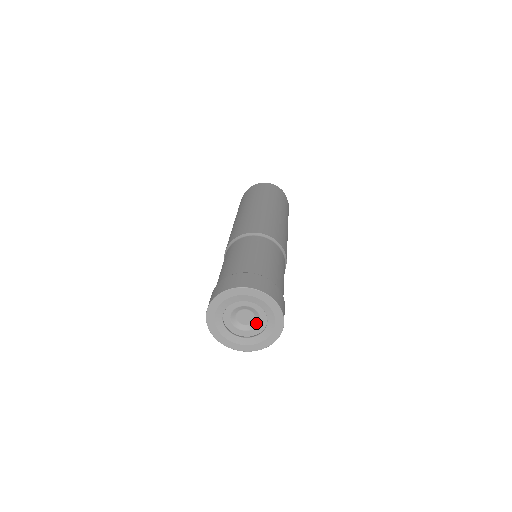
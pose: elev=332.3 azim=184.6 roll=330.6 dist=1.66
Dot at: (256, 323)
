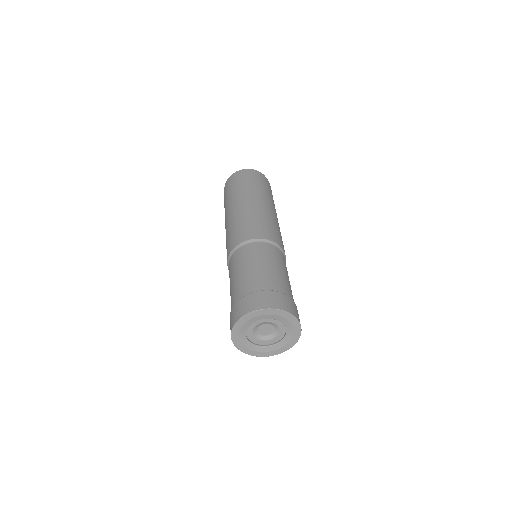
Dot at: (271, 337)
